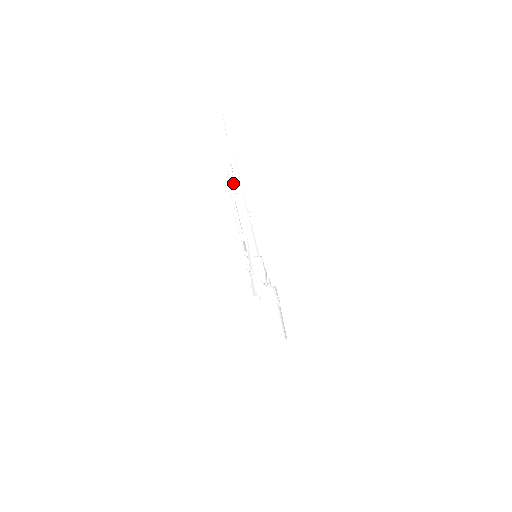
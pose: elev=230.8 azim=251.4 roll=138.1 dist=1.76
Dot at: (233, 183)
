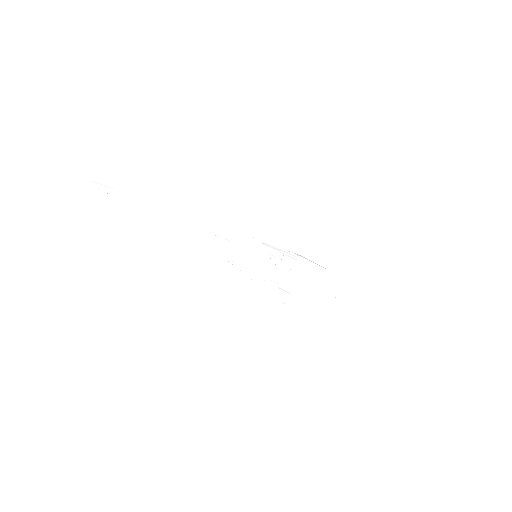
Dot at: occluded
